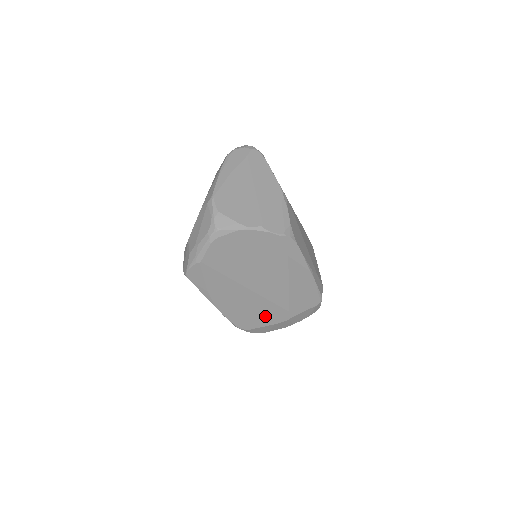
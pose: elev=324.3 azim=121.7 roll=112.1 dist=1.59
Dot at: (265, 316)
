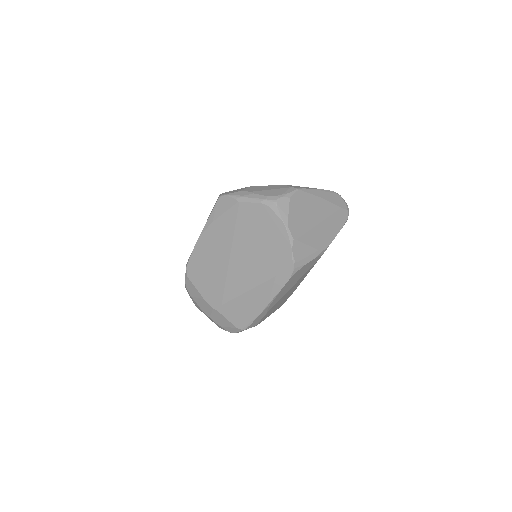
Dot at: (208, 285)
